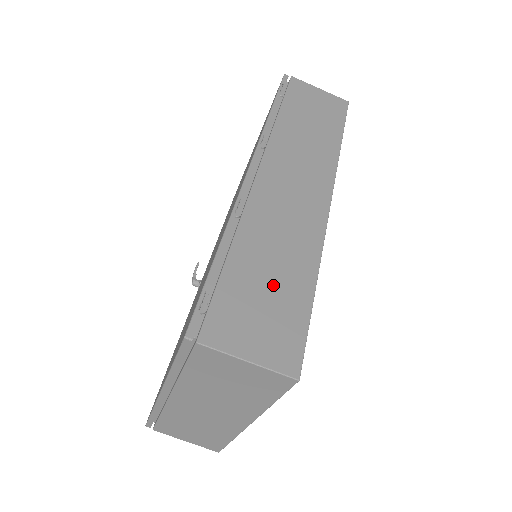
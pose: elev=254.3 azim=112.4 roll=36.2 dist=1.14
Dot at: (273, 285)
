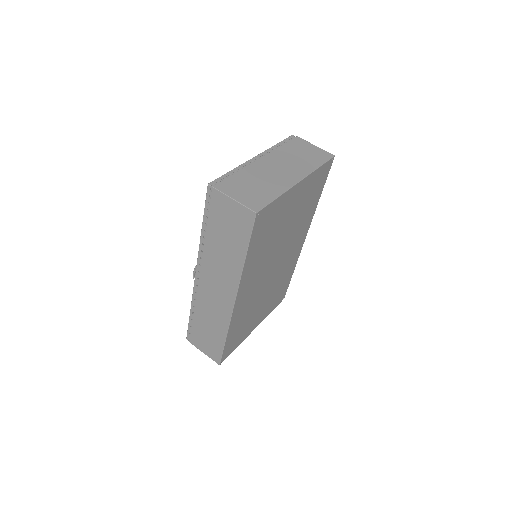
Dot at: occluded
